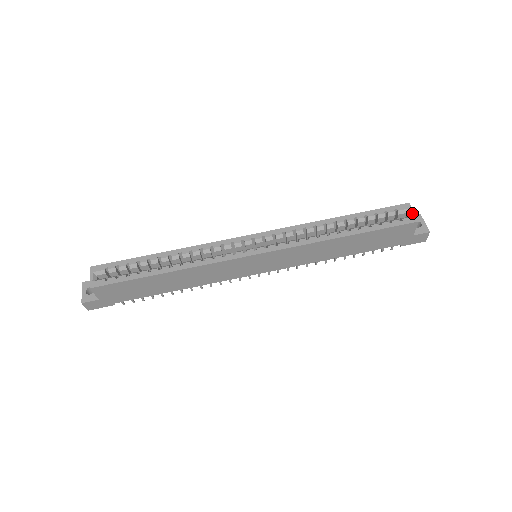
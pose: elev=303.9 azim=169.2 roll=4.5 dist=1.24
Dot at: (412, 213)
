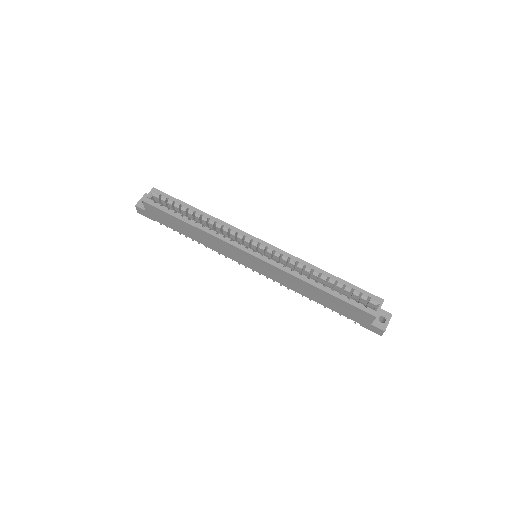
Dot at: (378, 308)
